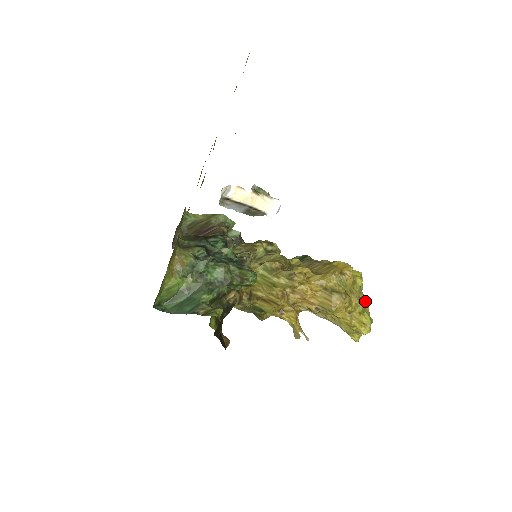
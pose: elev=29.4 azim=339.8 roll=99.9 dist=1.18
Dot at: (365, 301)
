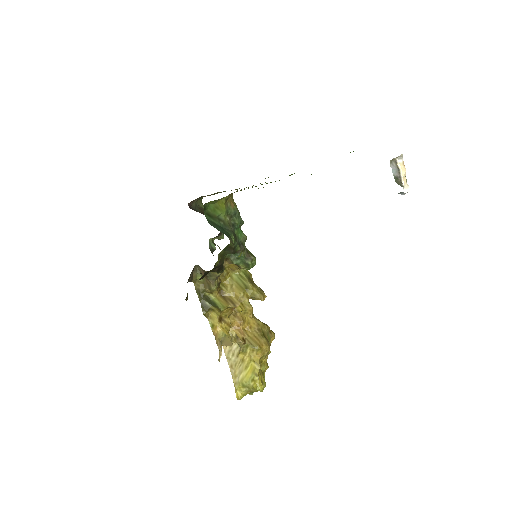
Dot at: (268, 366)
